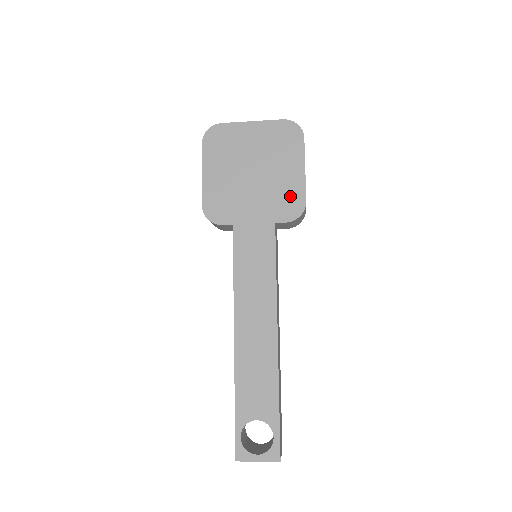
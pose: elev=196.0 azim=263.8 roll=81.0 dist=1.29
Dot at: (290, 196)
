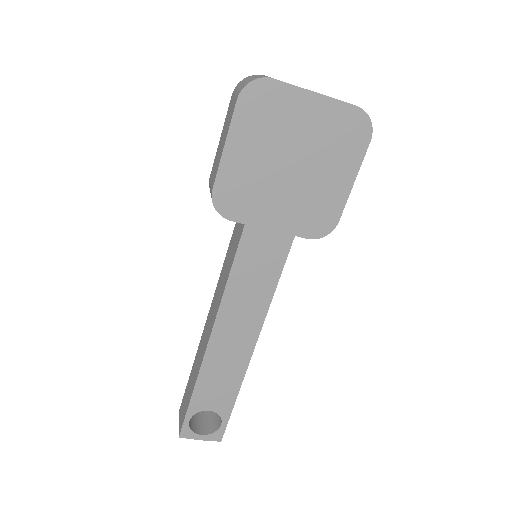
Dot at: (324, 210)
